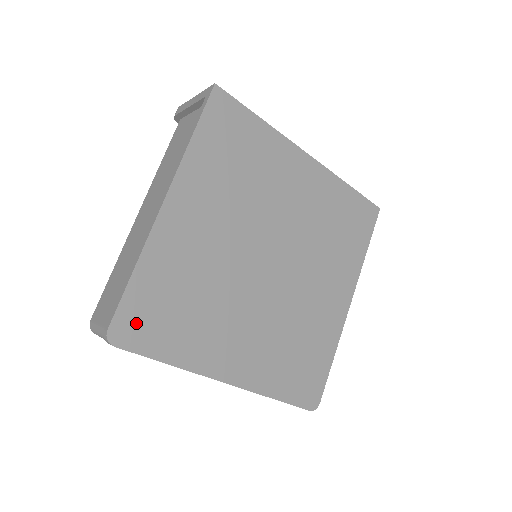
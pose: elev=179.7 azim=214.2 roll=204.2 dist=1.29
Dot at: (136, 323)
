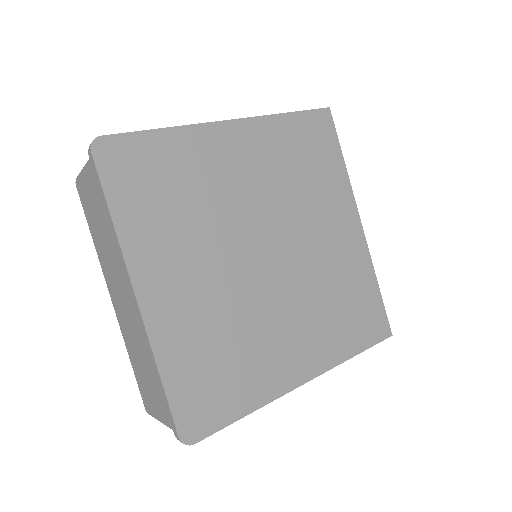
Dot at: (125, 159)
